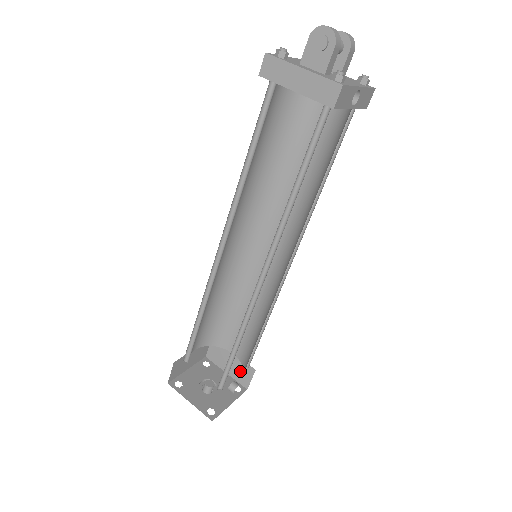
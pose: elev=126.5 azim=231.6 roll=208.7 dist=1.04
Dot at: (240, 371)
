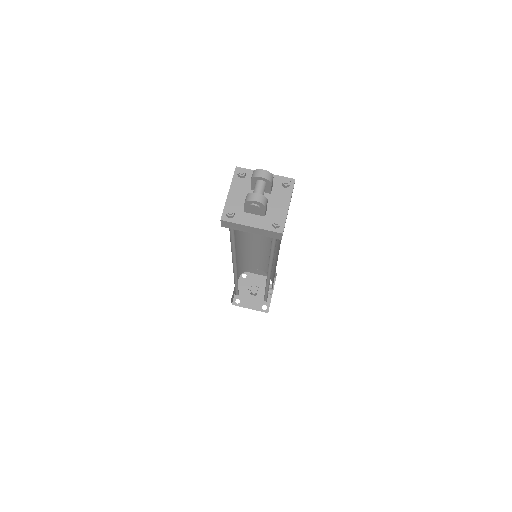
Dot at: occluded
